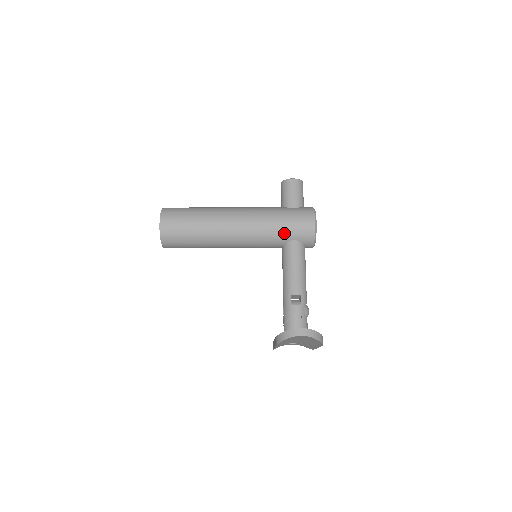
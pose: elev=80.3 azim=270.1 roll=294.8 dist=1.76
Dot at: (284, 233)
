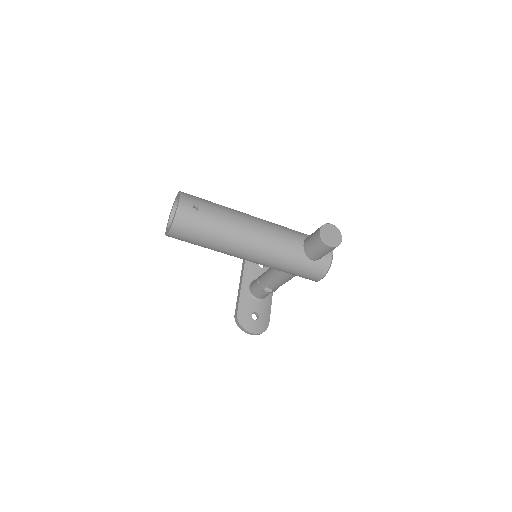
Dot at: occluded
